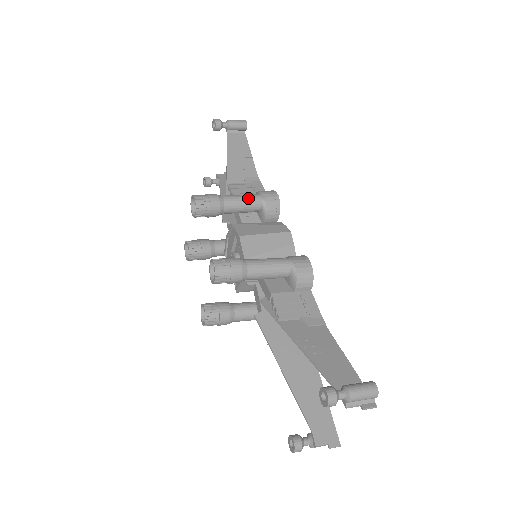
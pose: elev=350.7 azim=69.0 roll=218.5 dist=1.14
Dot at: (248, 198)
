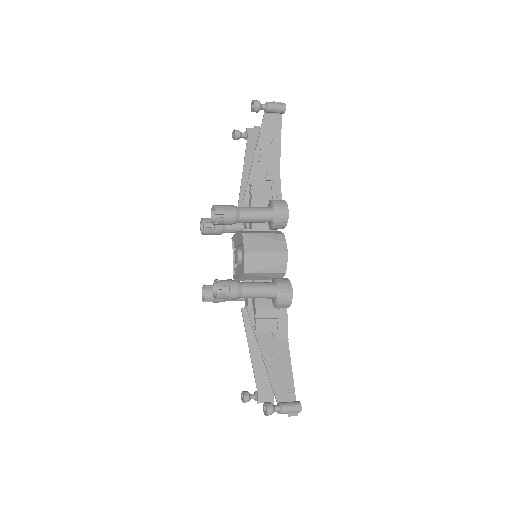
Dot at: (261, 215)
